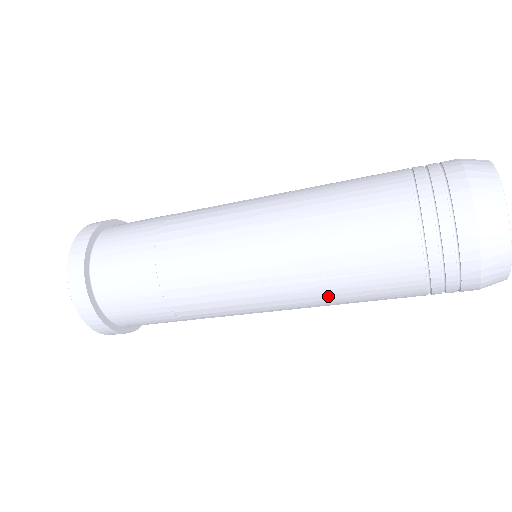
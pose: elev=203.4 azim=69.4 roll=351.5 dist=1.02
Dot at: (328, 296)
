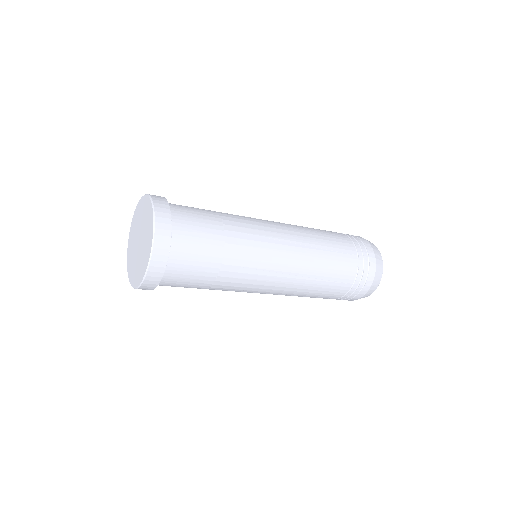
Dot at: occluded
